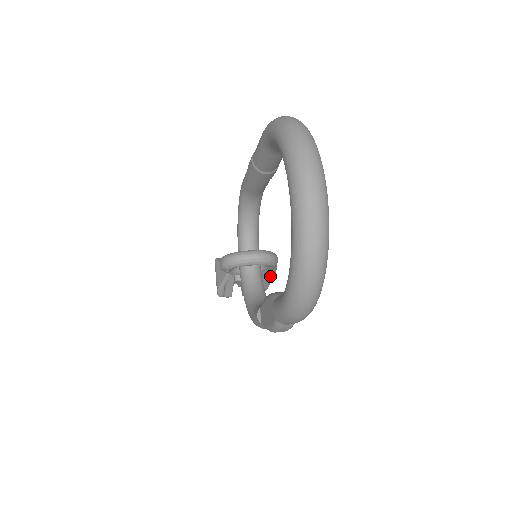
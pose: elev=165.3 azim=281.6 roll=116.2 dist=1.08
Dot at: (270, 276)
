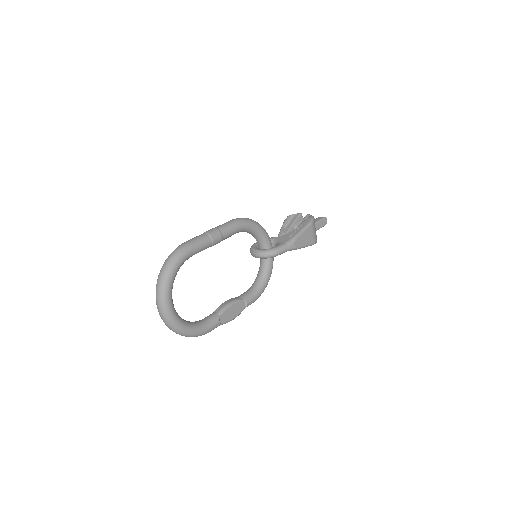
Dot at: (294, 249)
